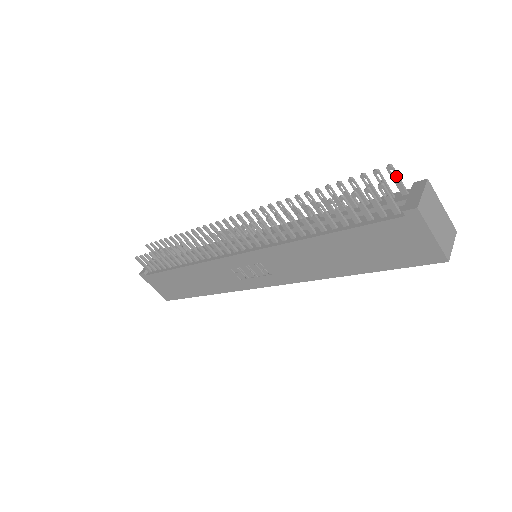
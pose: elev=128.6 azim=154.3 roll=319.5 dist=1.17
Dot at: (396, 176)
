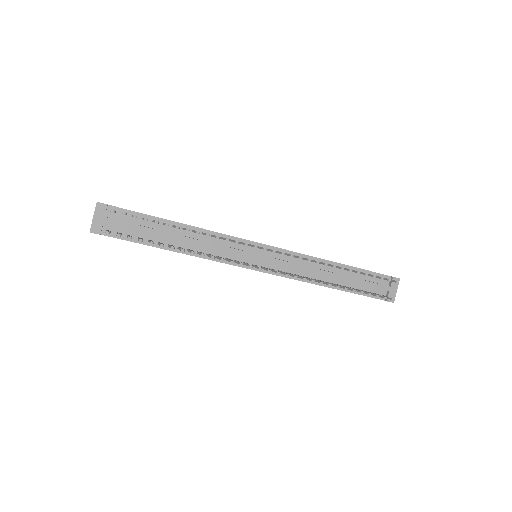
Dot at: occluded
